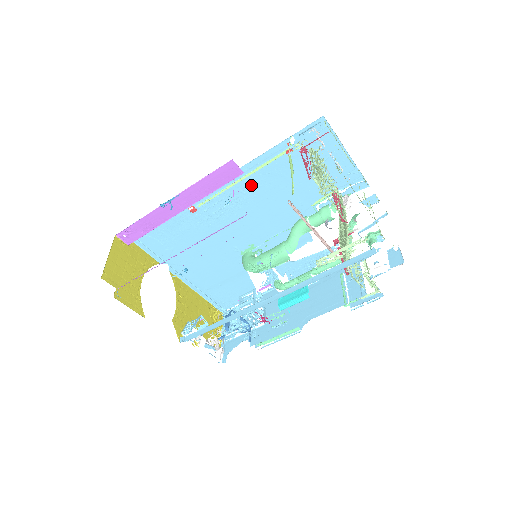
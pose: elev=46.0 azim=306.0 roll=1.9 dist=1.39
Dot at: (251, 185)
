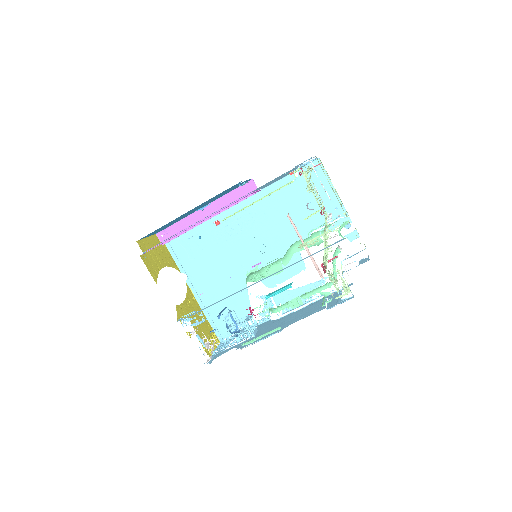
Dot at: (263, 208)
